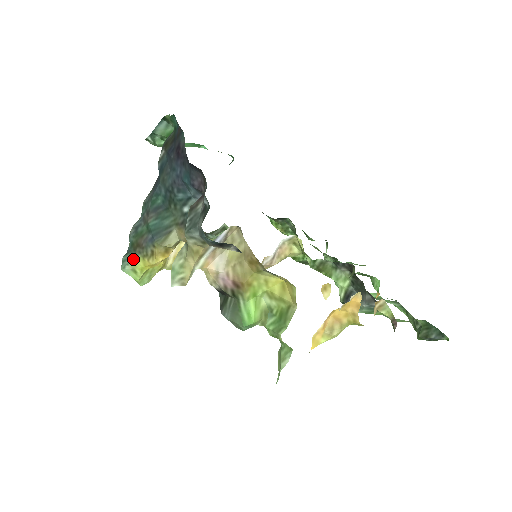
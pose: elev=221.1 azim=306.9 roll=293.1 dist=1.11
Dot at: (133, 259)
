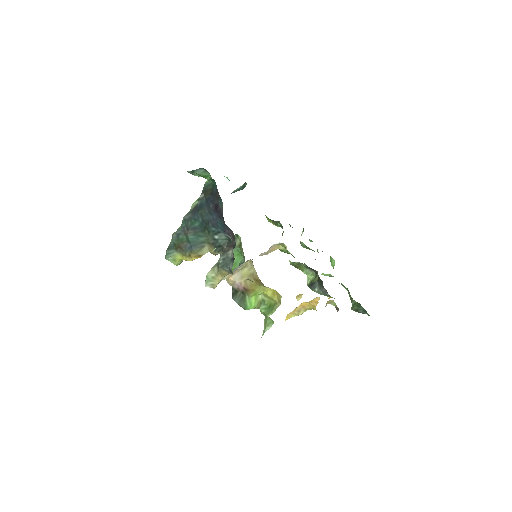
Dot at: (175, 254)
